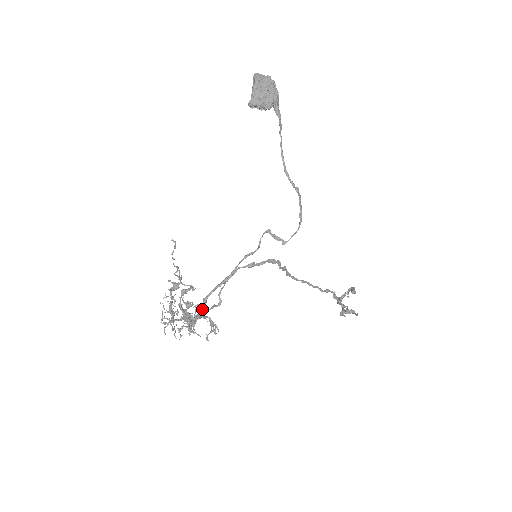
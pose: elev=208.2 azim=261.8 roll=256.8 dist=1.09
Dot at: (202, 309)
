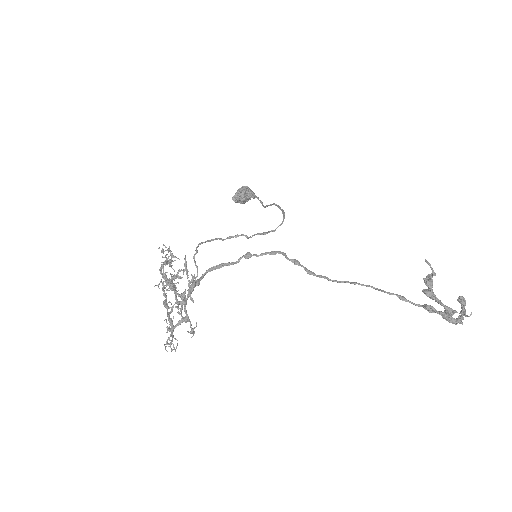
Dot at: (191, 284)
